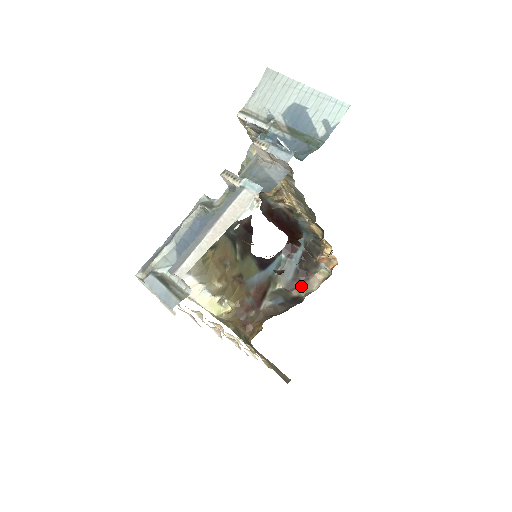
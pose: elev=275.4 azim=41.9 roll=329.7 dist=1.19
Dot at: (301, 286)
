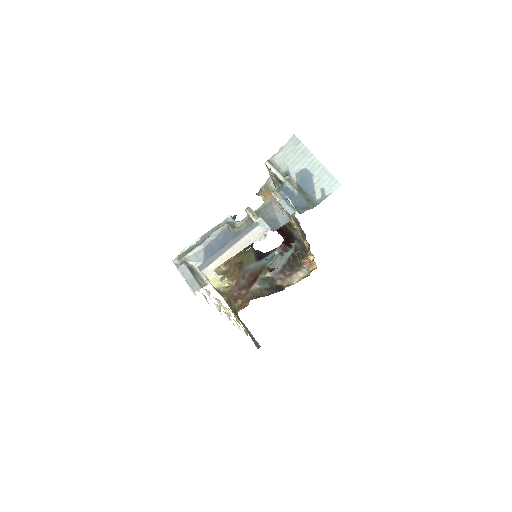
Dot at: (285, 278)
